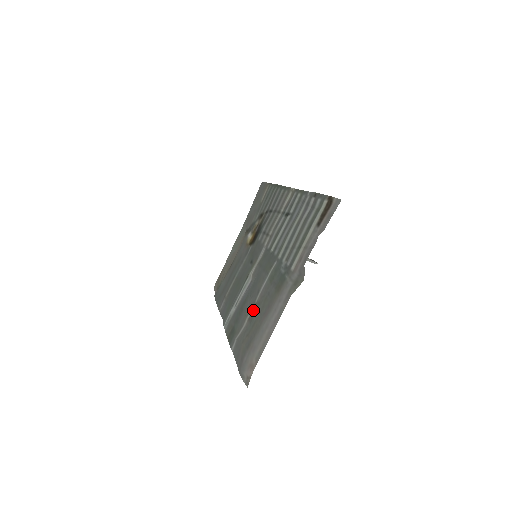
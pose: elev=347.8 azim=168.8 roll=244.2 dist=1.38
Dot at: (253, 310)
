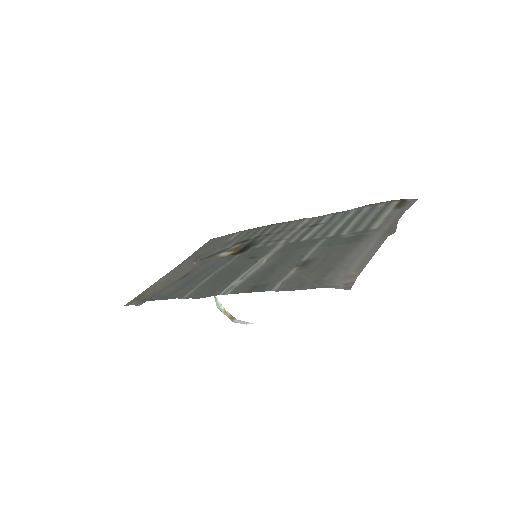
Dot at: (303, 263)
